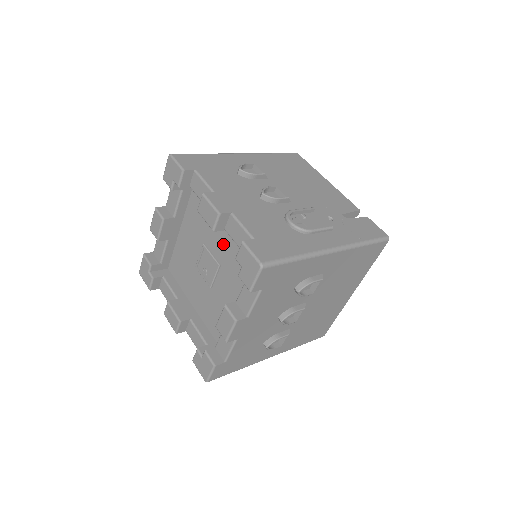
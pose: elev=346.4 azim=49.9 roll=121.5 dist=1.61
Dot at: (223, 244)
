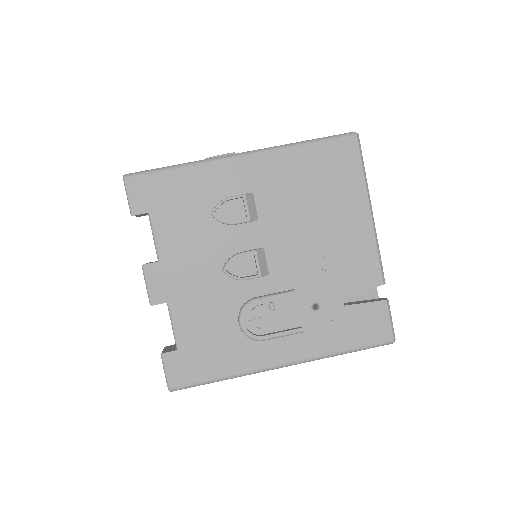
Dot at: occluded
